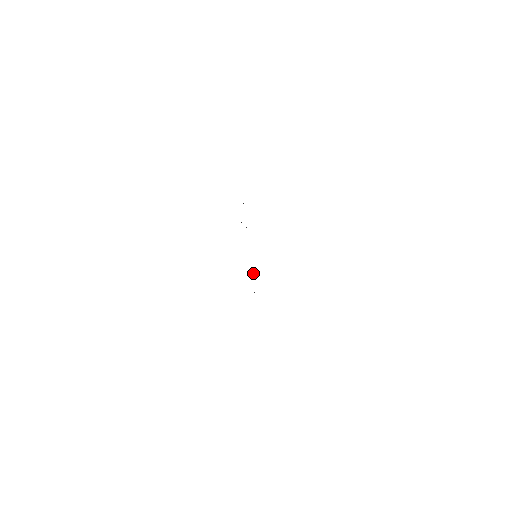
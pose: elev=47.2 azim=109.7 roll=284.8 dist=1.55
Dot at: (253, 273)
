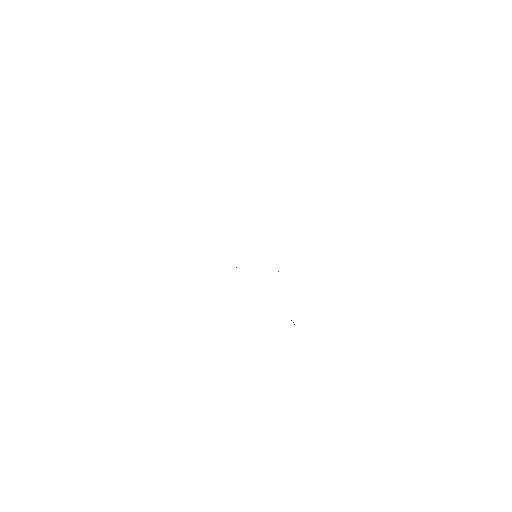
Dot at: occluded
